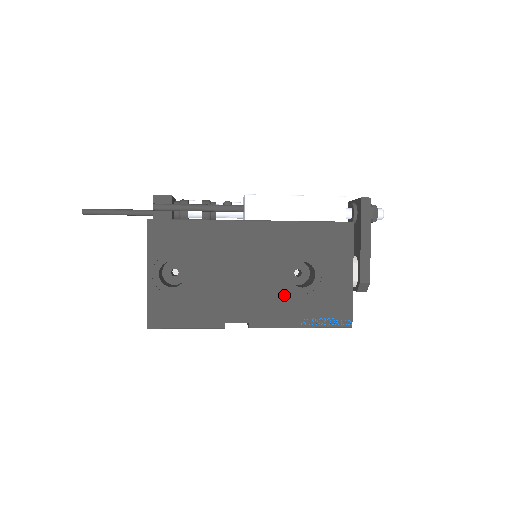
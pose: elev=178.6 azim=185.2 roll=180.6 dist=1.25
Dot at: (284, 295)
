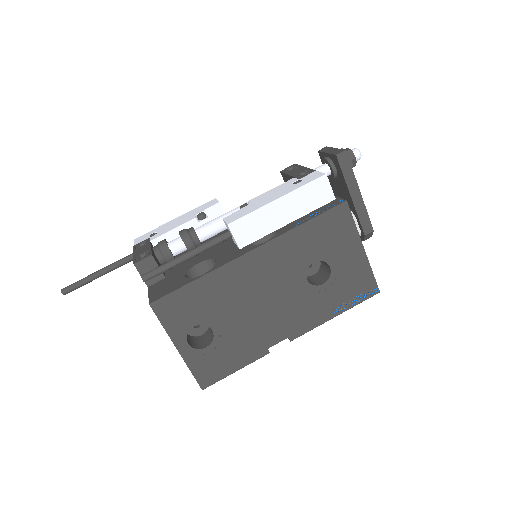
Dot at: (309, 299)
